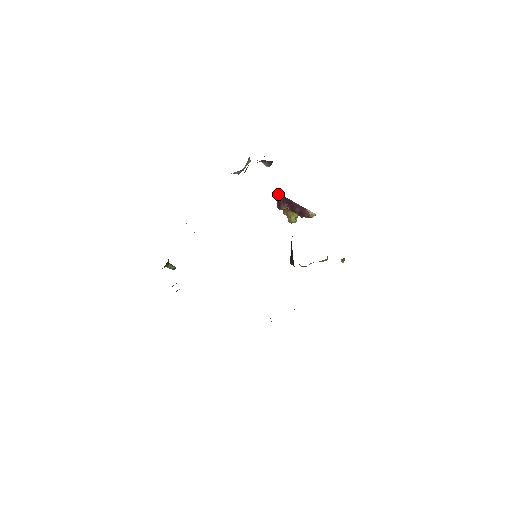
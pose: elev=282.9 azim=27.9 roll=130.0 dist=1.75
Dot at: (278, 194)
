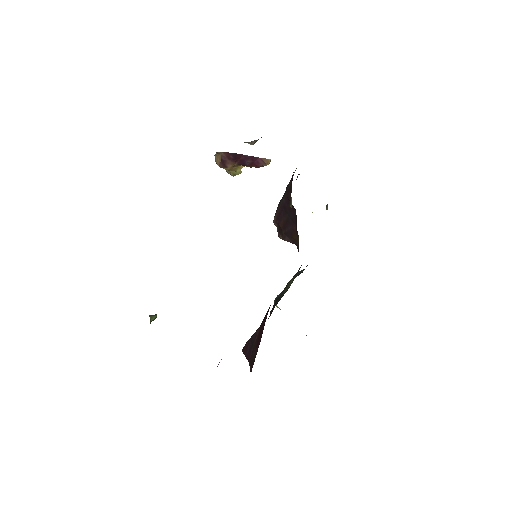
Dot at: (221, 152)
